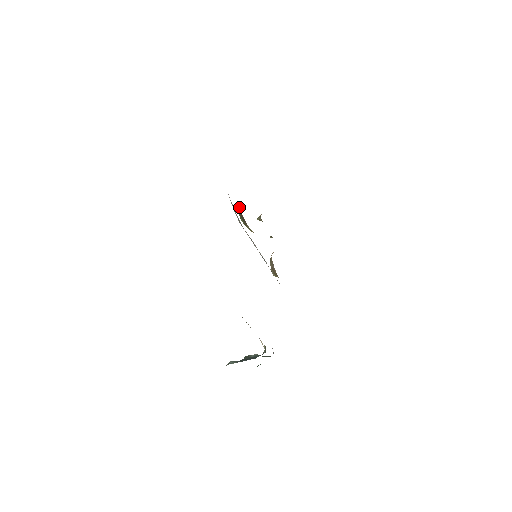
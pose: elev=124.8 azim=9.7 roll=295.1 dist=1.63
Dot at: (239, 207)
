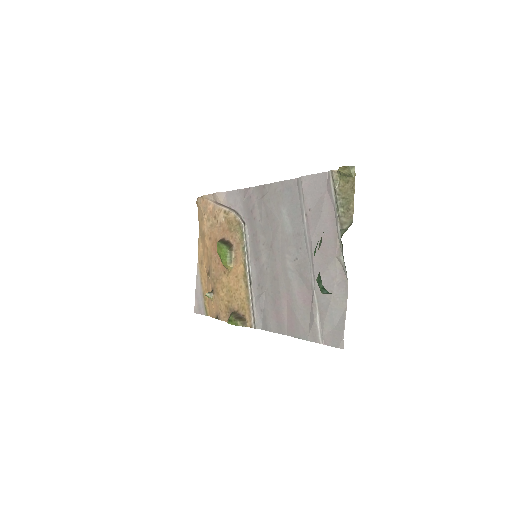
Dot at: (222, 240)
